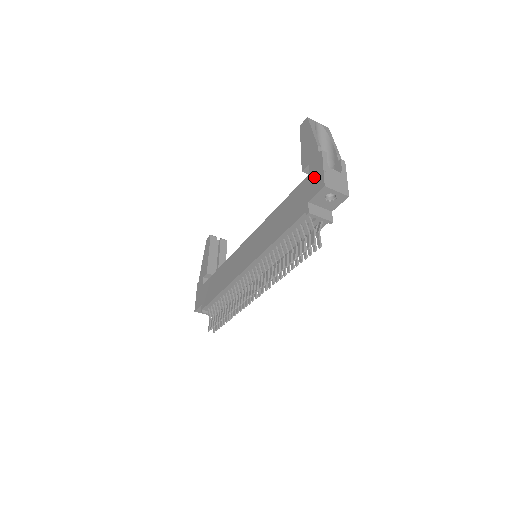
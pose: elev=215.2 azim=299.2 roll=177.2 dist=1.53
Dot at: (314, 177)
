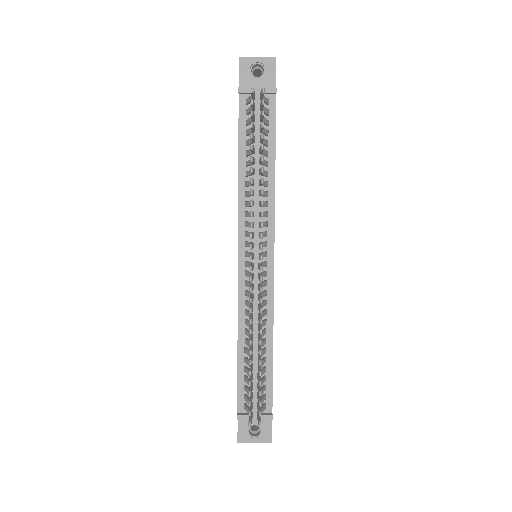
Dot at: occluded
